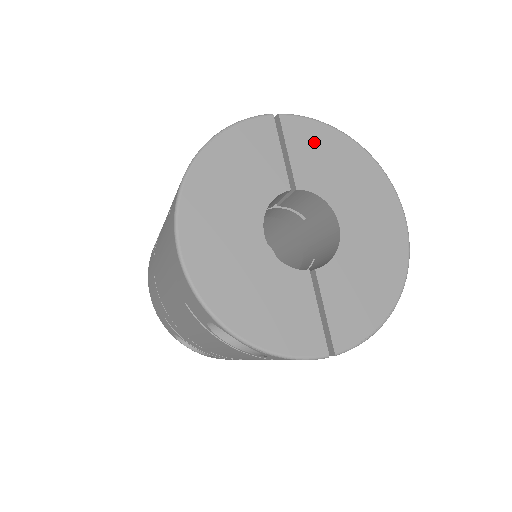
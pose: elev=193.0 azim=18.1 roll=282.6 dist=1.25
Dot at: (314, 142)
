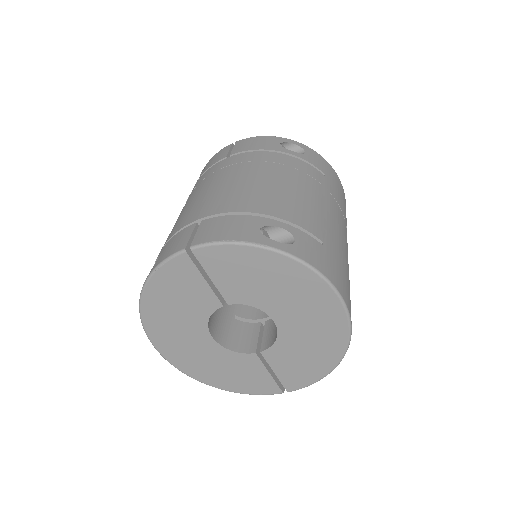
Dot at: (233, 264)
